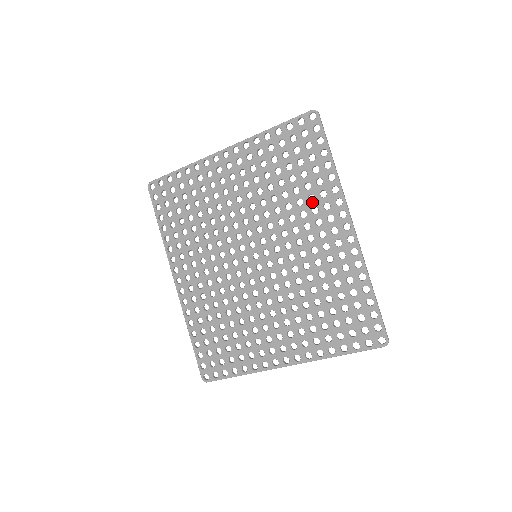
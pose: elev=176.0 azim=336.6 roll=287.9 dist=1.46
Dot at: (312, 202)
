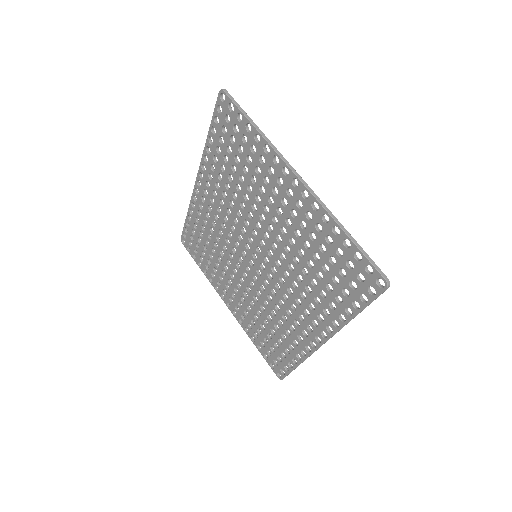
Dot at: (315, 302)
